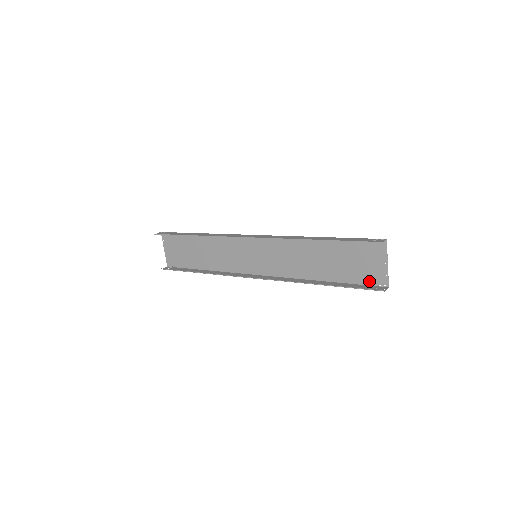
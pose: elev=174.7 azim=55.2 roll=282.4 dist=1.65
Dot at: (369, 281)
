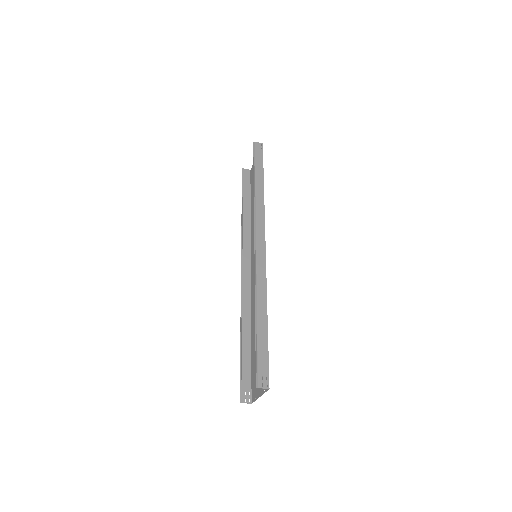
Dot at: (253, 382)
